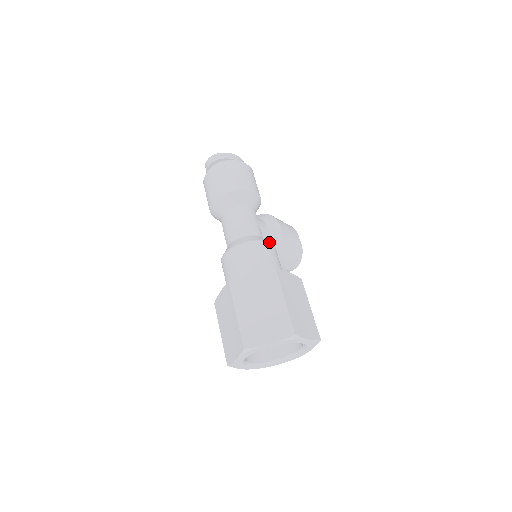
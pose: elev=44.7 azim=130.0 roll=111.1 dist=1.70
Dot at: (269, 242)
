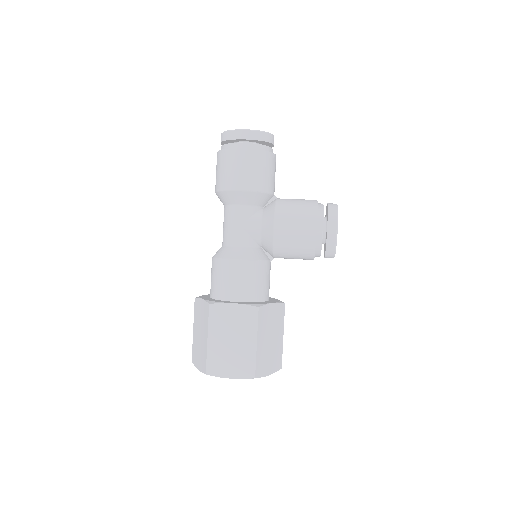
Dot at: (235, 259)
